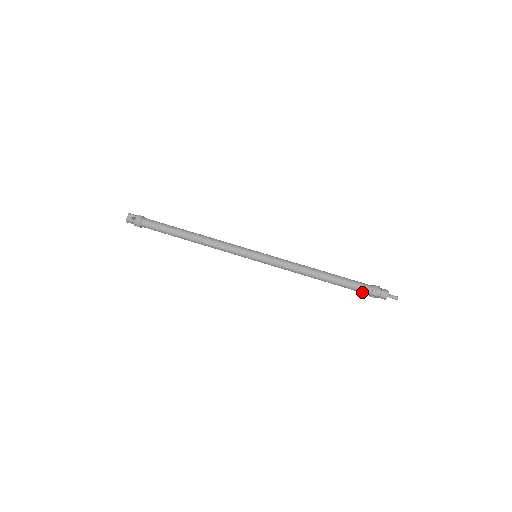
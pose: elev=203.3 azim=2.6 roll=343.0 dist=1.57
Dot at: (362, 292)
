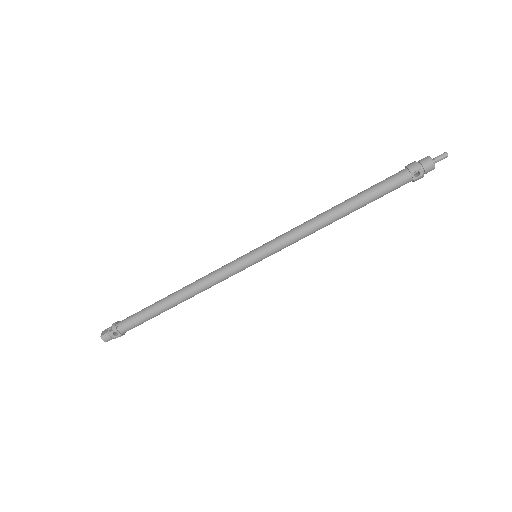
Dot at: (400, 182)
